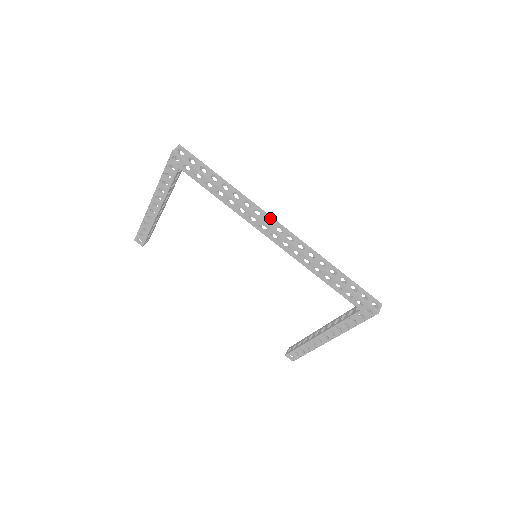
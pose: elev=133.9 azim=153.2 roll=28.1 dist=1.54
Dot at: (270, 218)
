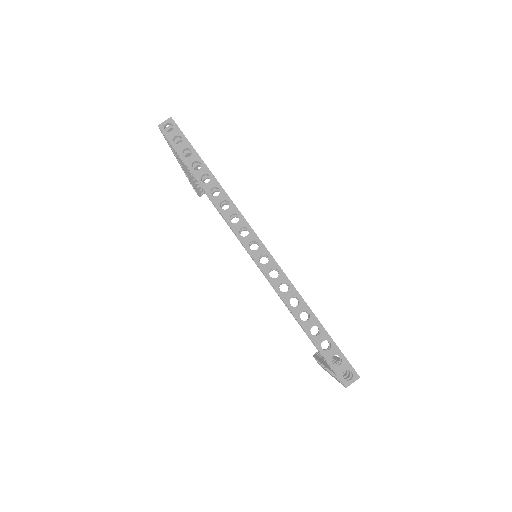
Dot at: (247, 228)
